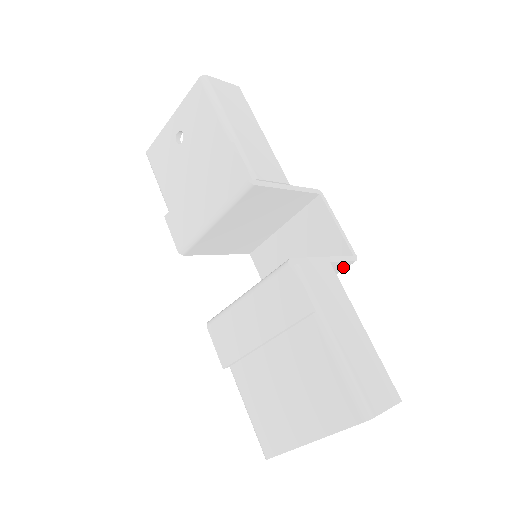
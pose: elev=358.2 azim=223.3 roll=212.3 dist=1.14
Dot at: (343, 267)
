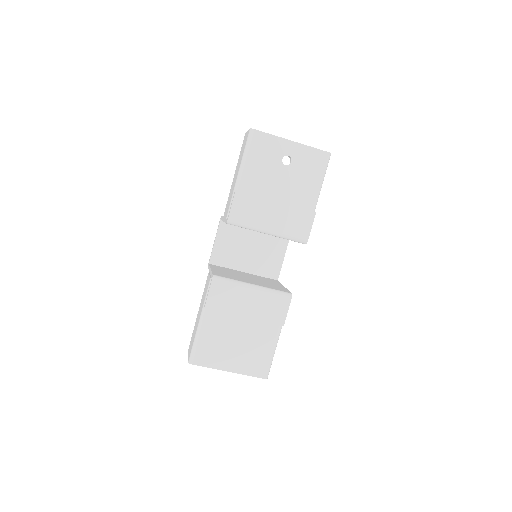
Dot at: occluded
